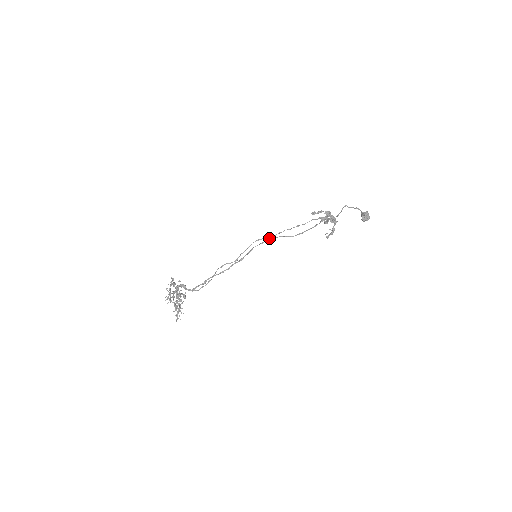
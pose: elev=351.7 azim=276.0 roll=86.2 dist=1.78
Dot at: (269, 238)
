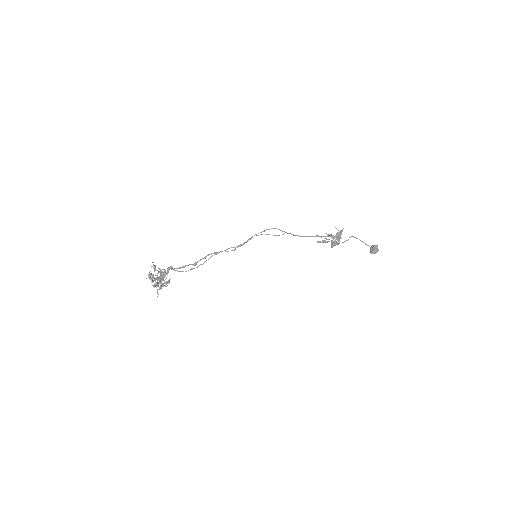
Dot at: (271, 228)
